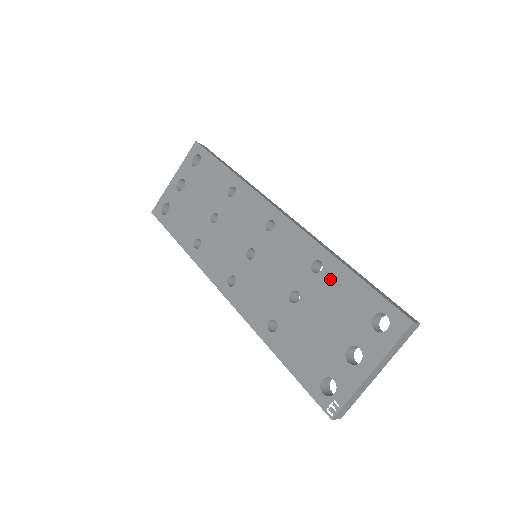
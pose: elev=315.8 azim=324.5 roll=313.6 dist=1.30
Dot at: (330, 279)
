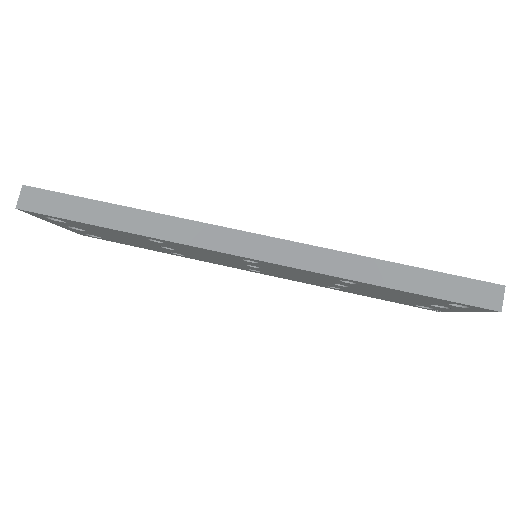
Dot at: (374, 288)
